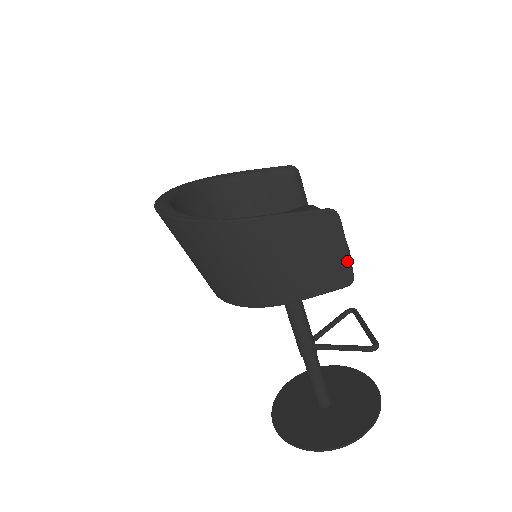
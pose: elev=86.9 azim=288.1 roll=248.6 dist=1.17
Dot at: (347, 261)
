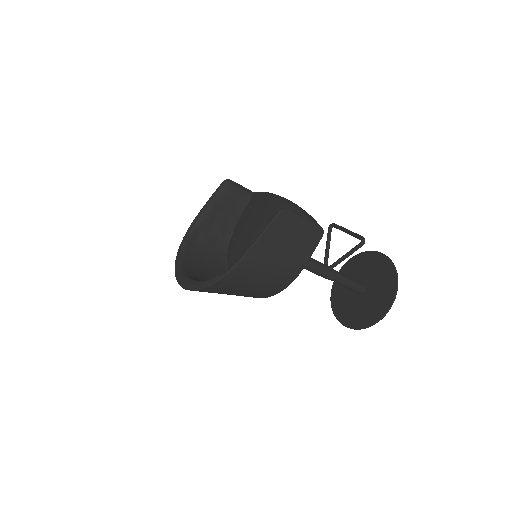
Dot at: (312, 225)
